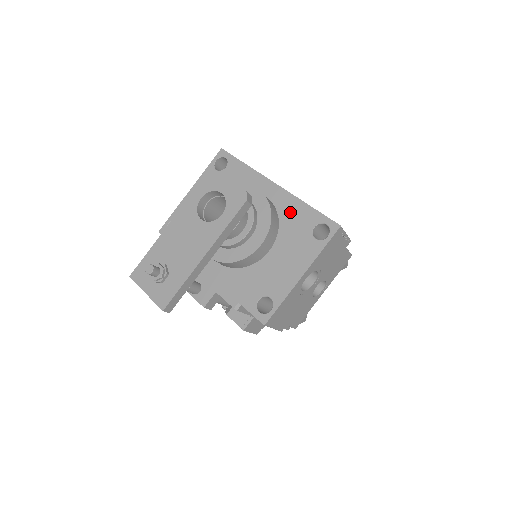
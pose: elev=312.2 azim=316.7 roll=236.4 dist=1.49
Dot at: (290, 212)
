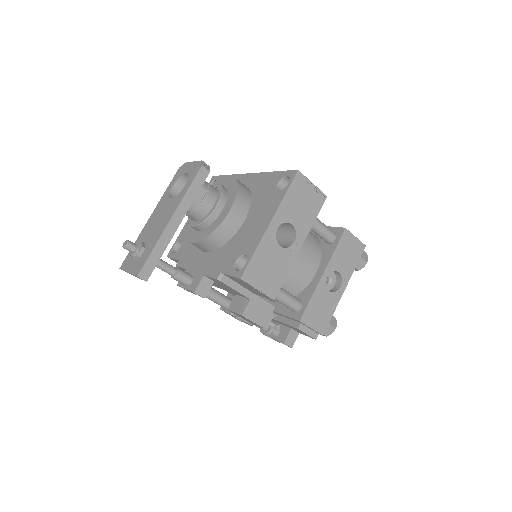
Dot at: (260, 185)
